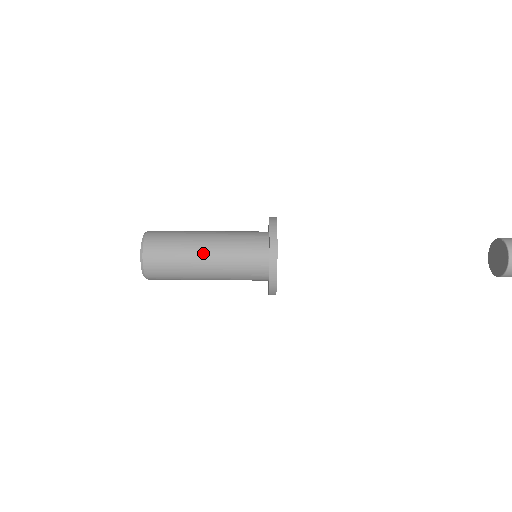
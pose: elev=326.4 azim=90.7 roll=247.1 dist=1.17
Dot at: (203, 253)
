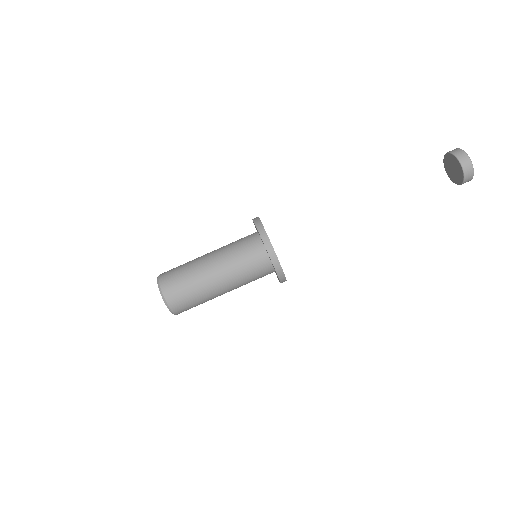
Dot at: occluded
